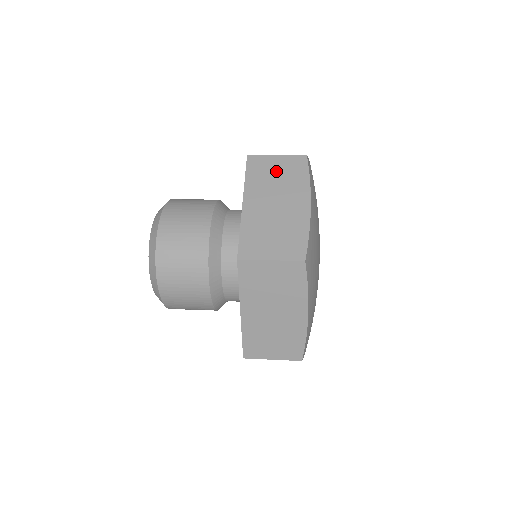
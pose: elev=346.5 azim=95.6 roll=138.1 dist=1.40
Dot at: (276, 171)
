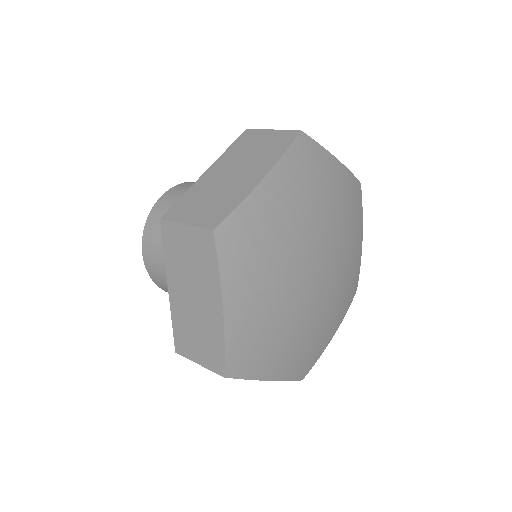
Dot at: (187, 251)
